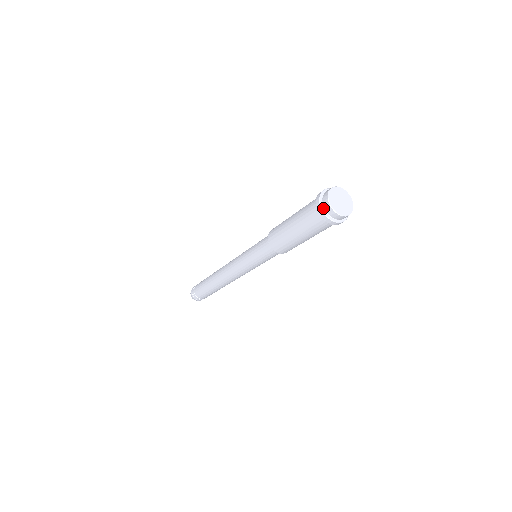
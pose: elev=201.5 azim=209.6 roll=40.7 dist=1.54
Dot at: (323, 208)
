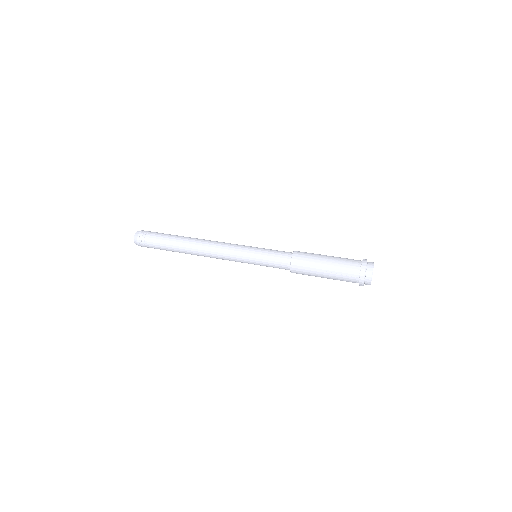
Dot at: (365, 277)
